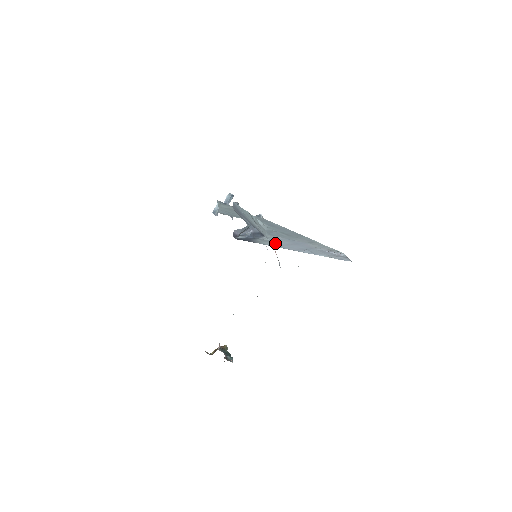
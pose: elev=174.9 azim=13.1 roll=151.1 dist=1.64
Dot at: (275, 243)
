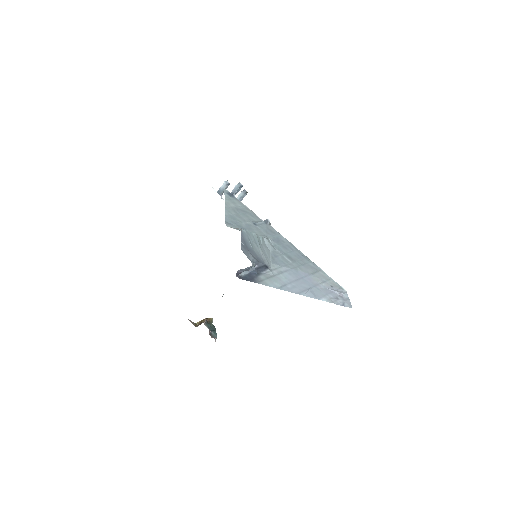
Dot at: (278, 281)
